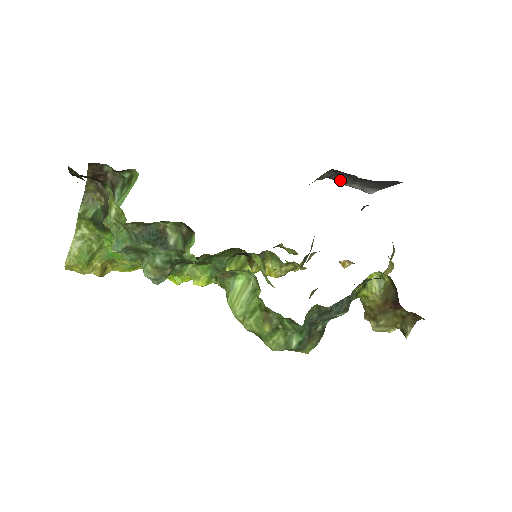
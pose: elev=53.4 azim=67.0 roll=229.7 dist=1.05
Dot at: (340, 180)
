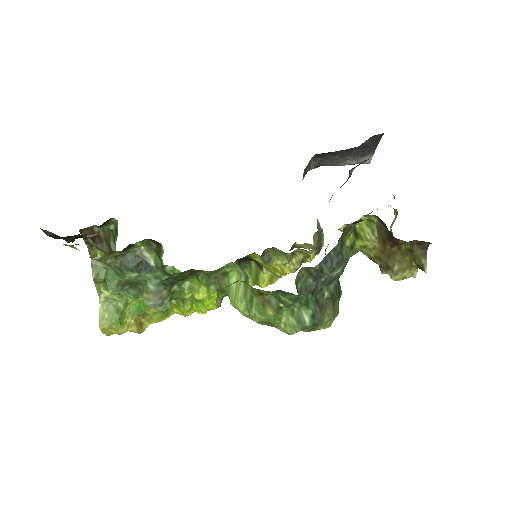
Dot at: (332, 163)
